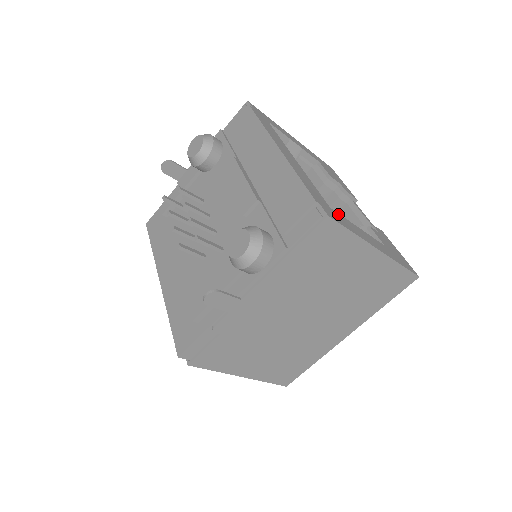
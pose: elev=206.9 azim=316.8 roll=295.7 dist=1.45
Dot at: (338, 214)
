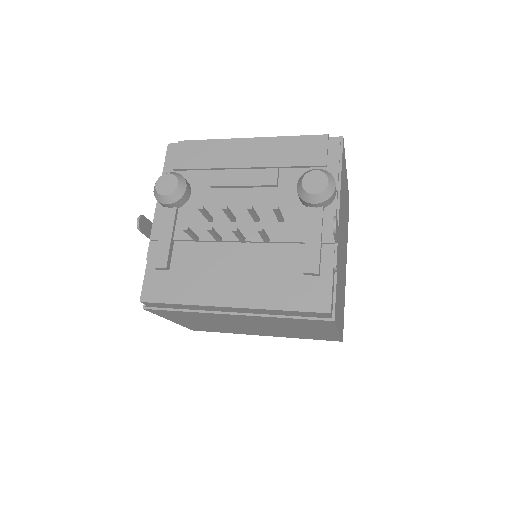
Dot at: occluded
